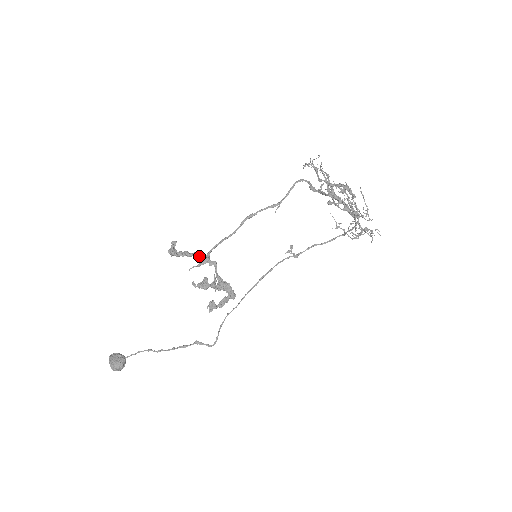
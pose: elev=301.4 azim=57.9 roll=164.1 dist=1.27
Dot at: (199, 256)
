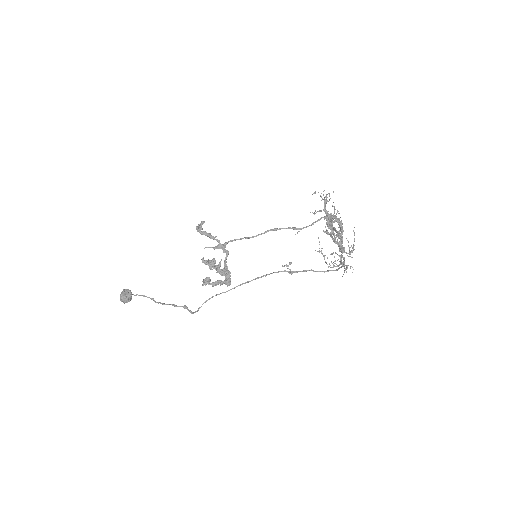
Dot at: (218, 241)
